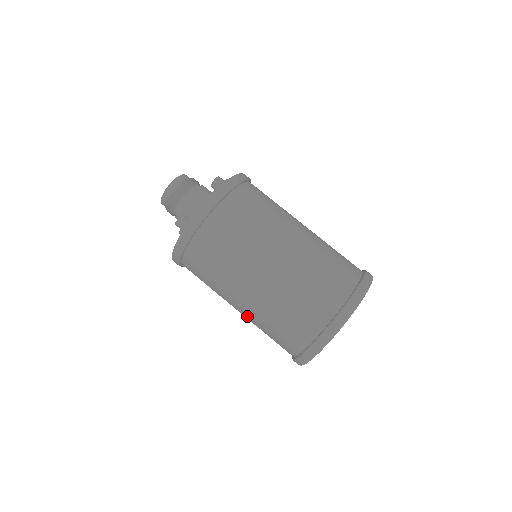
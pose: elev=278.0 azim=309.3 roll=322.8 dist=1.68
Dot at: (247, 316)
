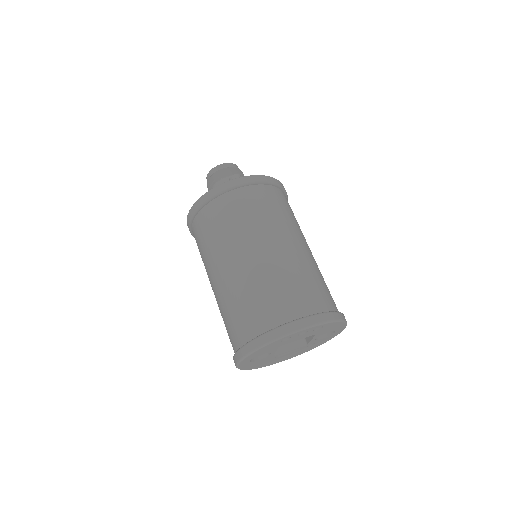
Dot at: (240, 273)
